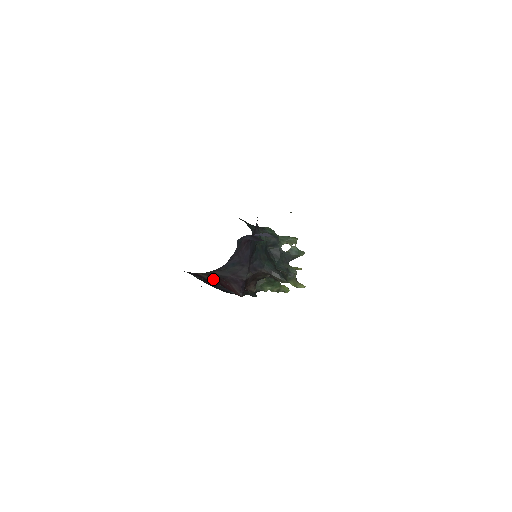
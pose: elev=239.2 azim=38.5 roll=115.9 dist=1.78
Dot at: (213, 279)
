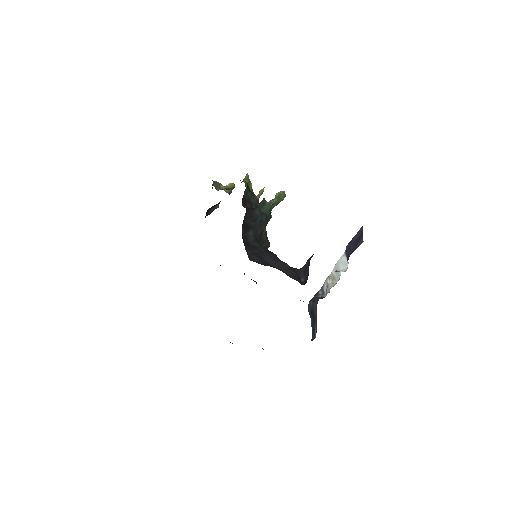
Dot at: occluded
